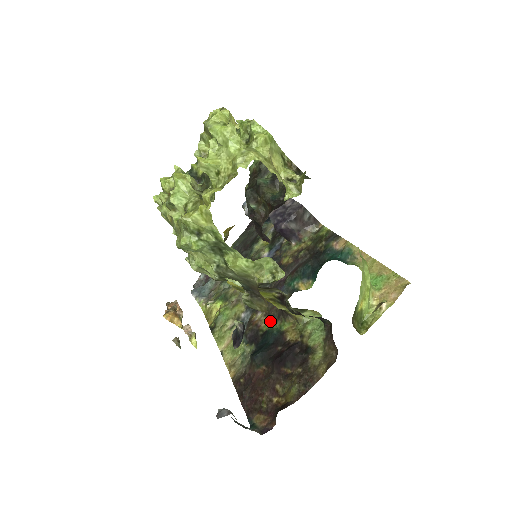
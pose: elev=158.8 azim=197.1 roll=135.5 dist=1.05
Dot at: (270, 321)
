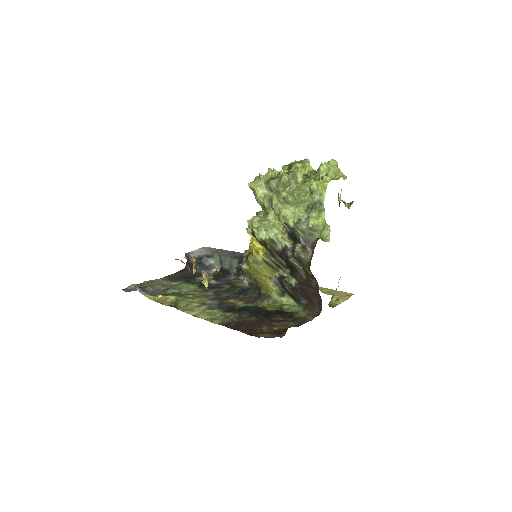
Dot at: (245, 303)
